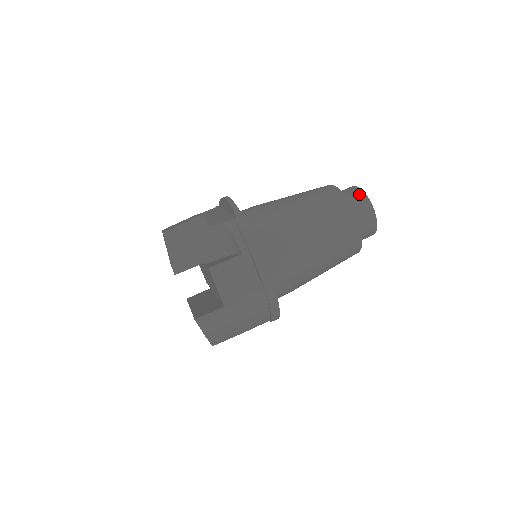
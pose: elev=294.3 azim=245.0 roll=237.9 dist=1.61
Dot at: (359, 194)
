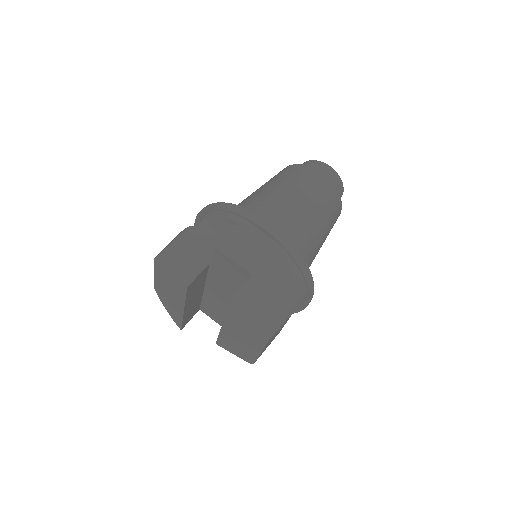
Dot at: (307, 163)
